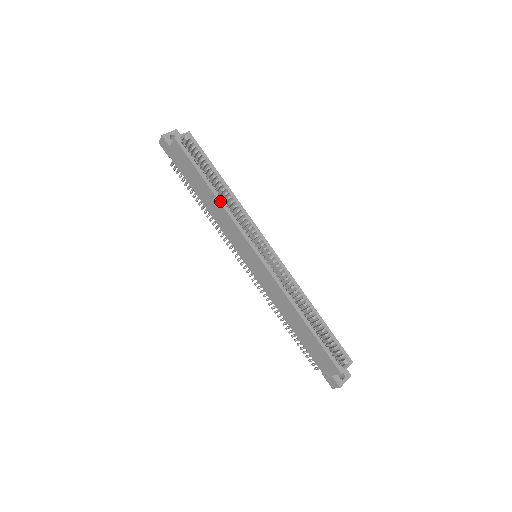
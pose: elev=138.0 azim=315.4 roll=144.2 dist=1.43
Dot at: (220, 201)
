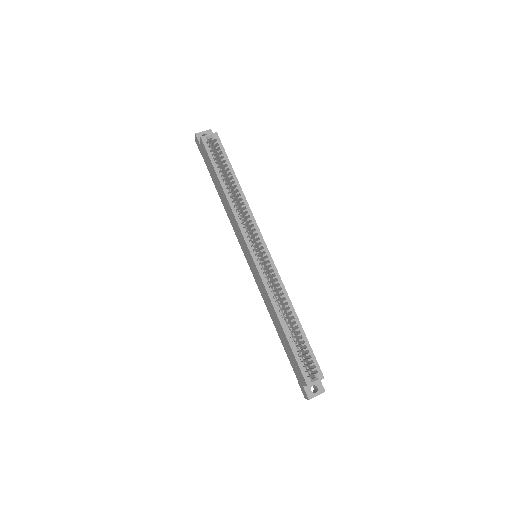
Dot at: (228, 200)
